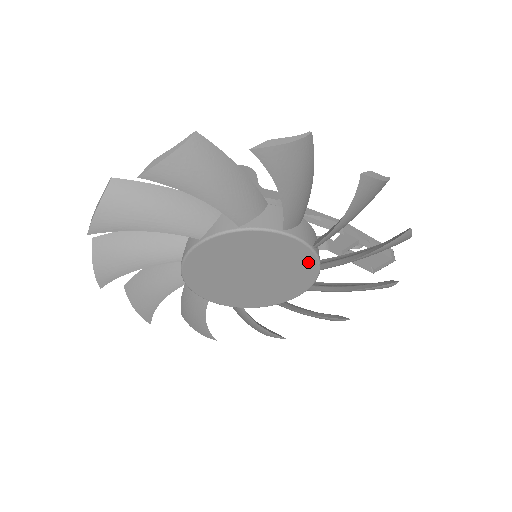
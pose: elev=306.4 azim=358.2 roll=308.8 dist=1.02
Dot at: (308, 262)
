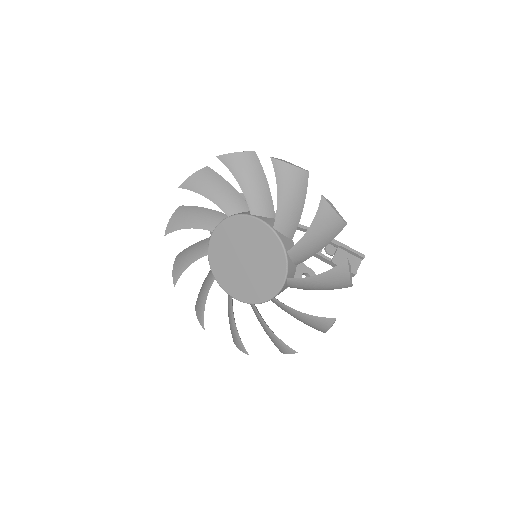
Dot at: (274, 242)
